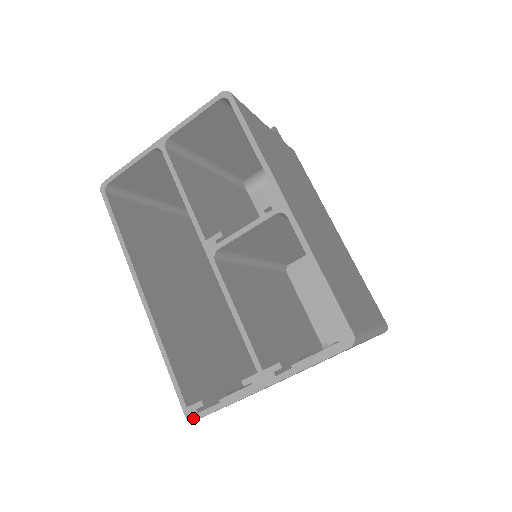
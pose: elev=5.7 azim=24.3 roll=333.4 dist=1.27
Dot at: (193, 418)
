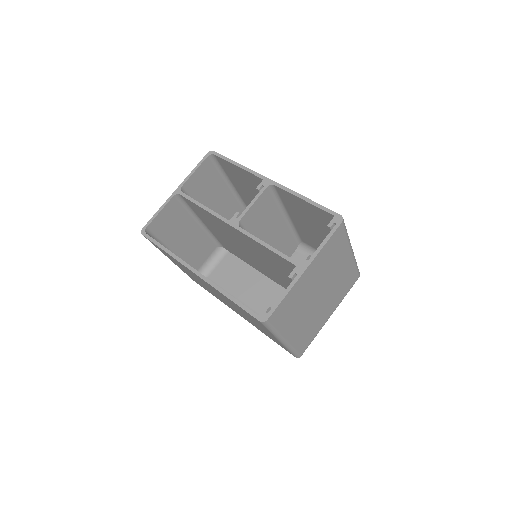
Dot at: (266, 318)
